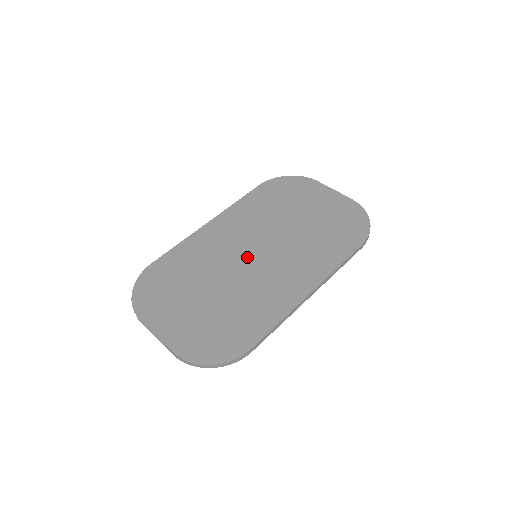
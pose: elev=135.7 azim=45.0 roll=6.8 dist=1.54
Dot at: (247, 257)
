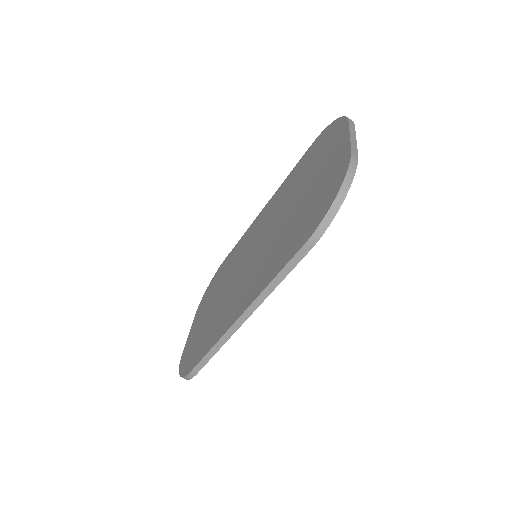
Dot at: (248, 258)
